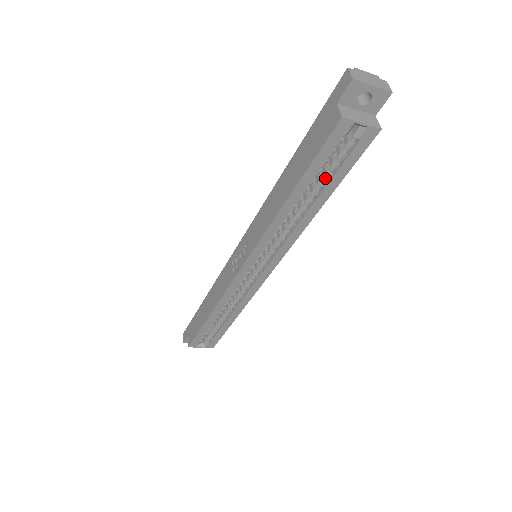
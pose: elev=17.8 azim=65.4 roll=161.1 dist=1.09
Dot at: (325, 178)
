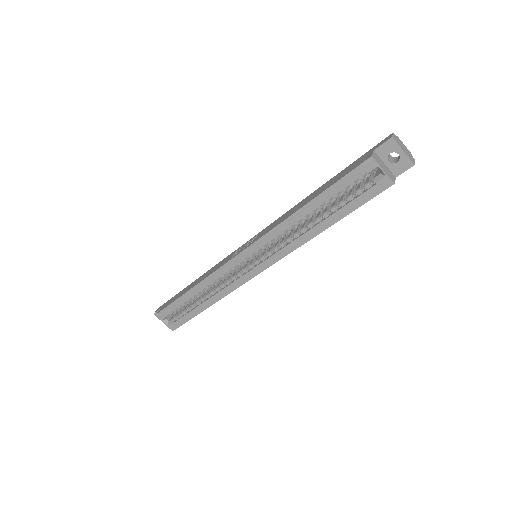
Dot at: (339, 205)
